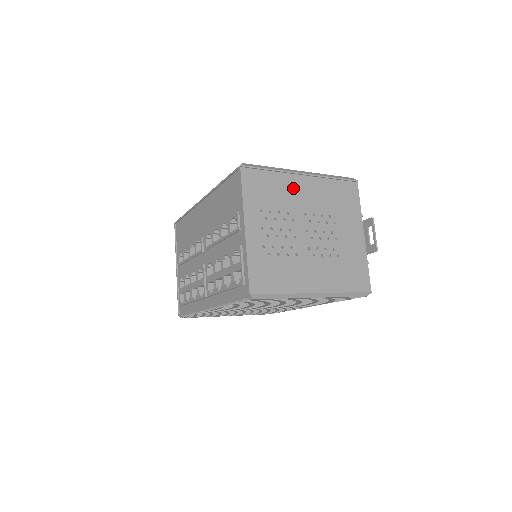
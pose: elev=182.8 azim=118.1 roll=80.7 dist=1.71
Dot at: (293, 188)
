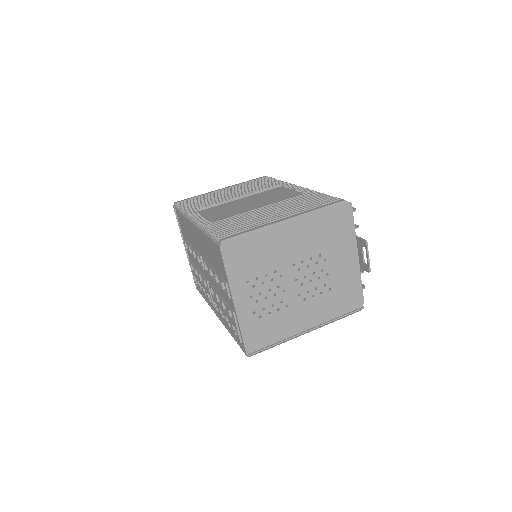
Dot at: (278, 244)
